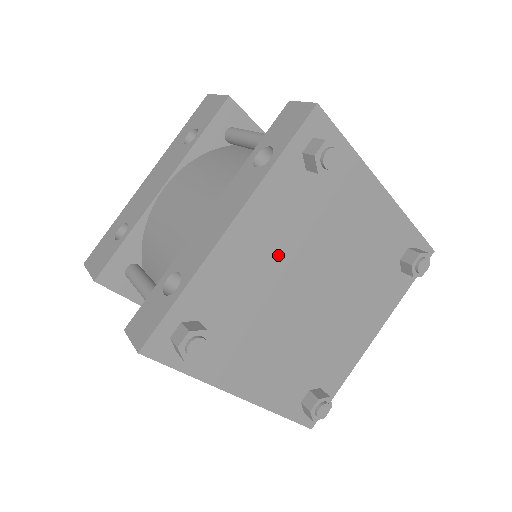
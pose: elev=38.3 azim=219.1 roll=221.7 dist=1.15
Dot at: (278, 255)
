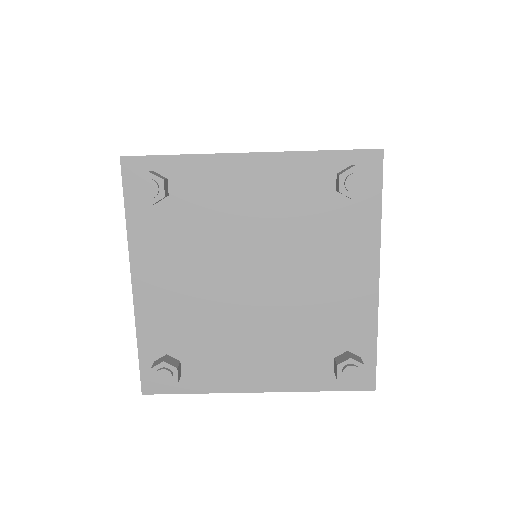
Dot at: (190, 275)
